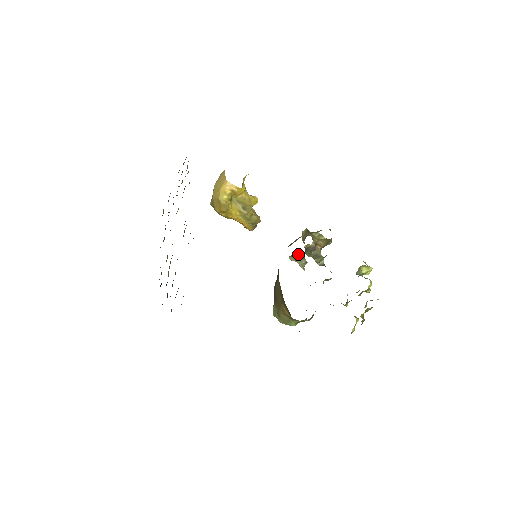
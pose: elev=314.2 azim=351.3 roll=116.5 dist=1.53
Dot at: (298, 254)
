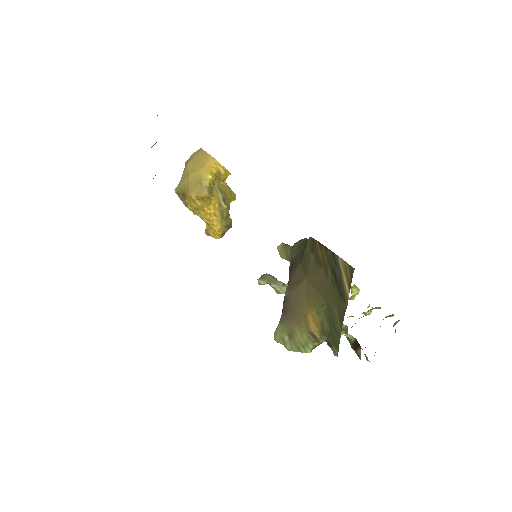
Dot at: (270, 276)
